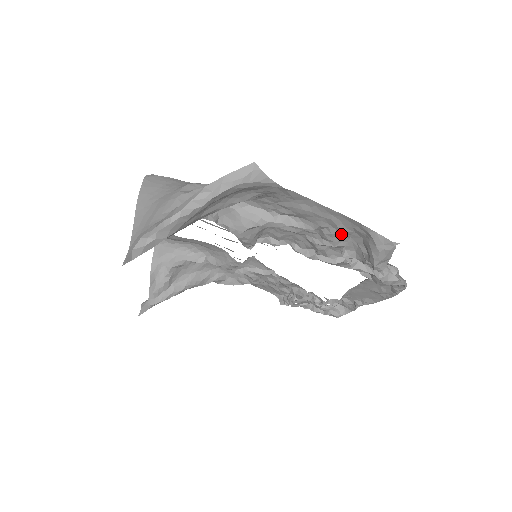
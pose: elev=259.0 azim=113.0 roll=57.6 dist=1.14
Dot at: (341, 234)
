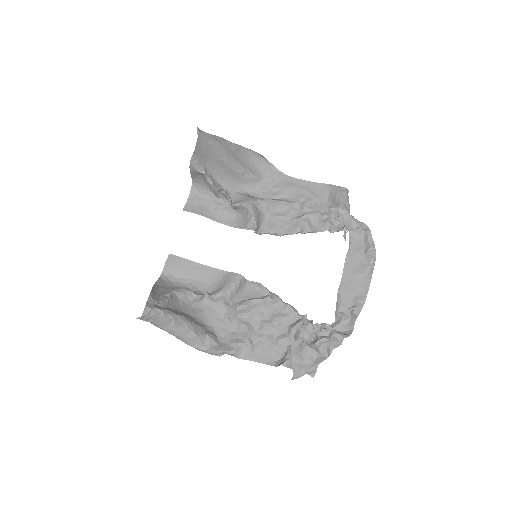
Dot at: (314, 201)
